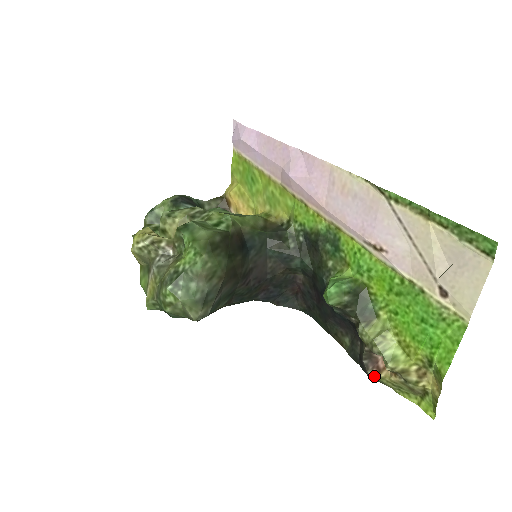
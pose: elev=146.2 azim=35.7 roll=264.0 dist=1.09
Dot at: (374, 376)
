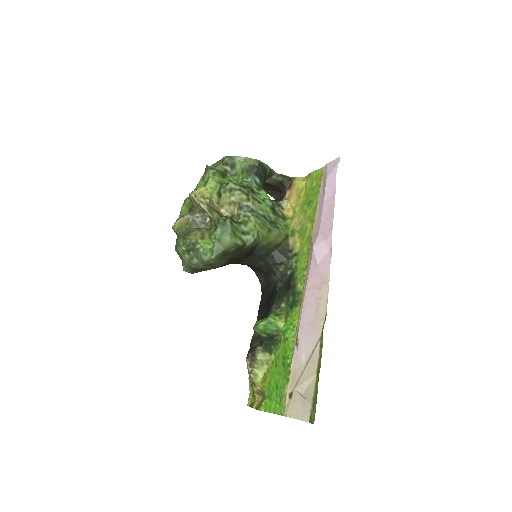
Dot at: (247, 363)
